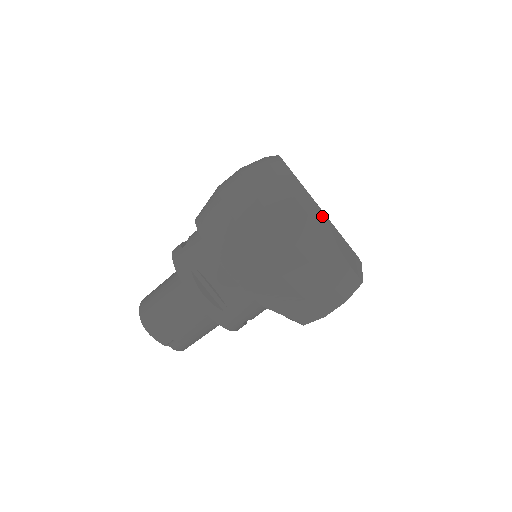
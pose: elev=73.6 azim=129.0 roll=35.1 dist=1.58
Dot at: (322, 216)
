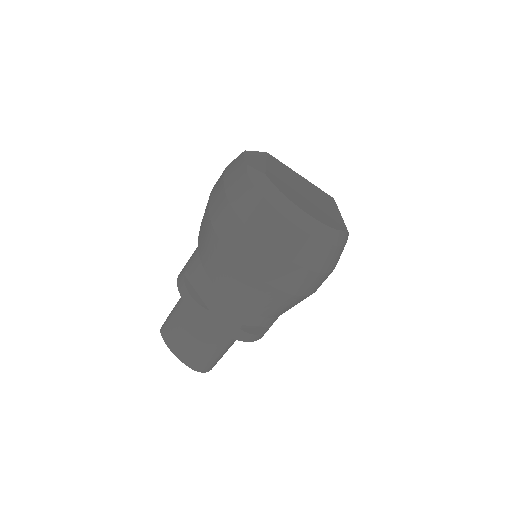
Dot at: (347, 233)
